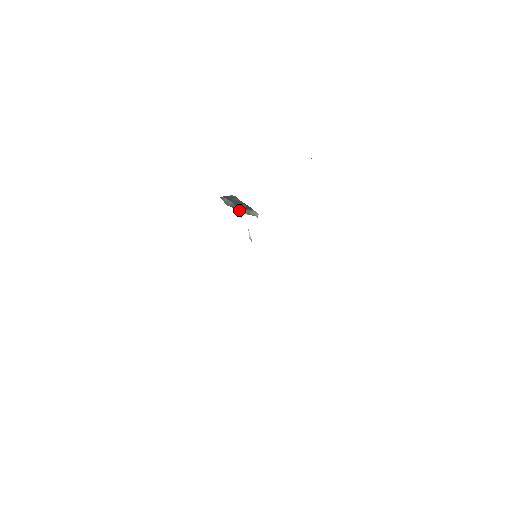
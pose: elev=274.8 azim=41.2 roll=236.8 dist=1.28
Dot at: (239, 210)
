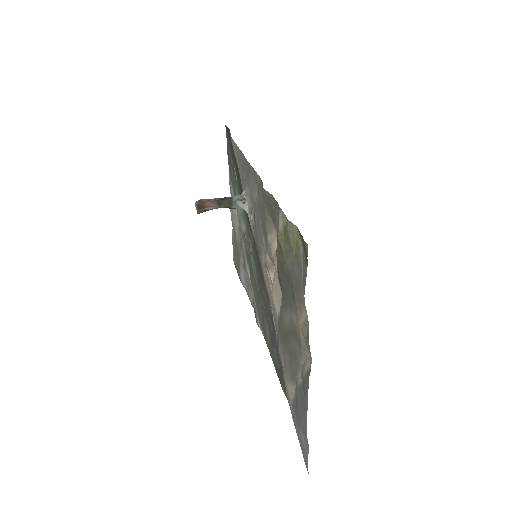
Dot at: (232, 196)
